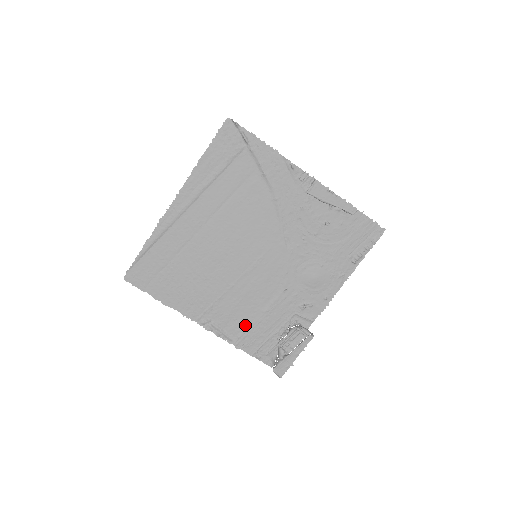
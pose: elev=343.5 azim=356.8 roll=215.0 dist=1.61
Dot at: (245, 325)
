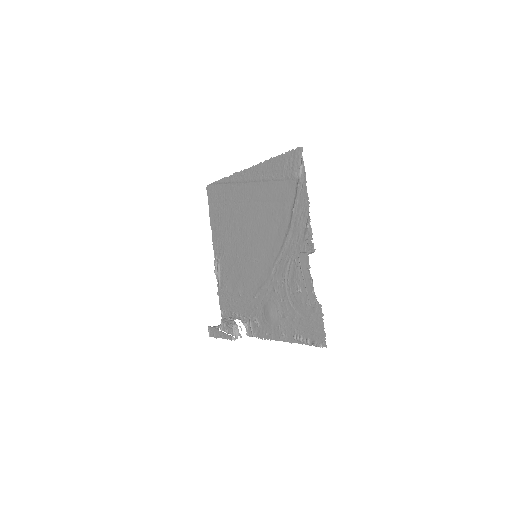
Dot at: (228, 287)
